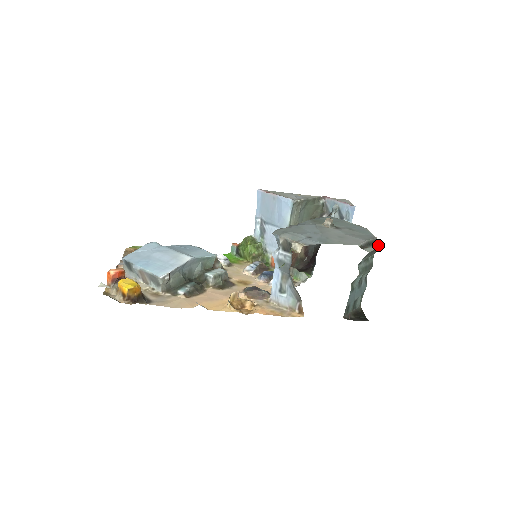
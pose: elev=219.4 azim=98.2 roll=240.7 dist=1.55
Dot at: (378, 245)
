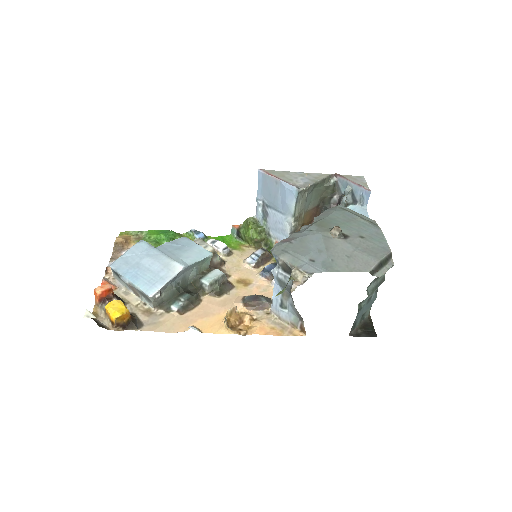
Dot at: (392, 262)
